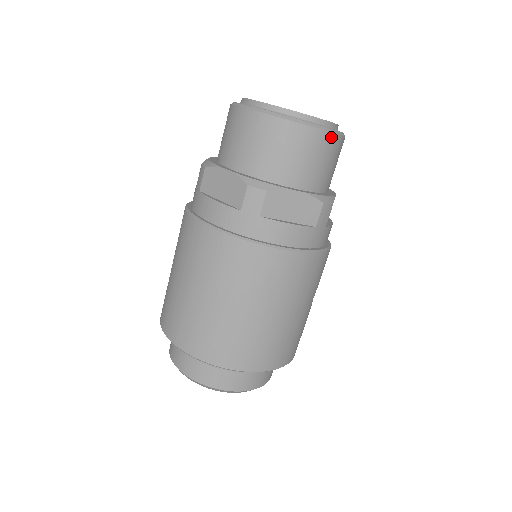
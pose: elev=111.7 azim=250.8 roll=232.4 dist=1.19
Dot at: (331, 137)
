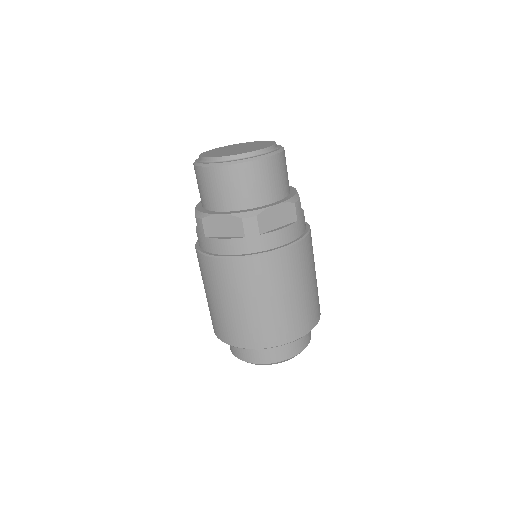
Dot at: (278, 157)
